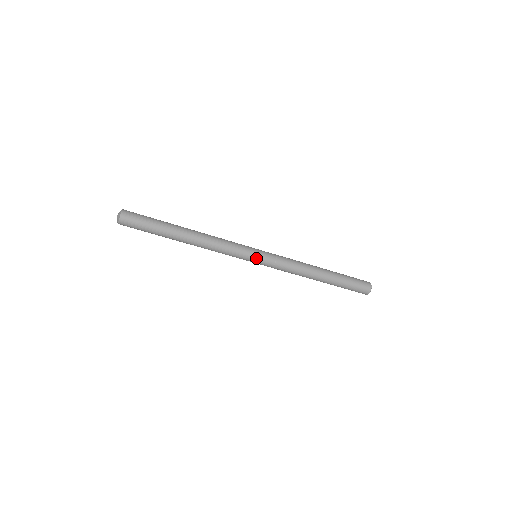
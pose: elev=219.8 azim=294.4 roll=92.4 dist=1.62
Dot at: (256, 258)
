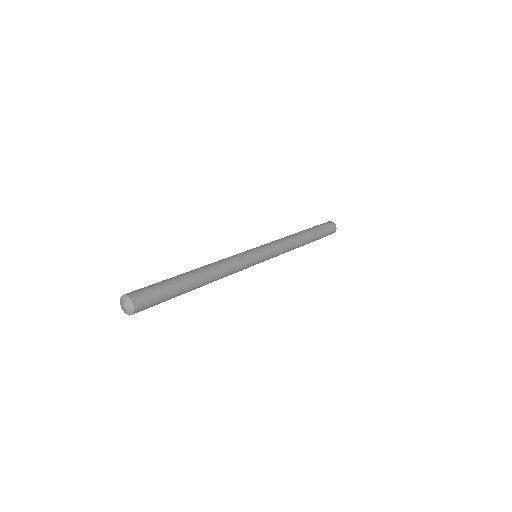
Dot at: occluded
